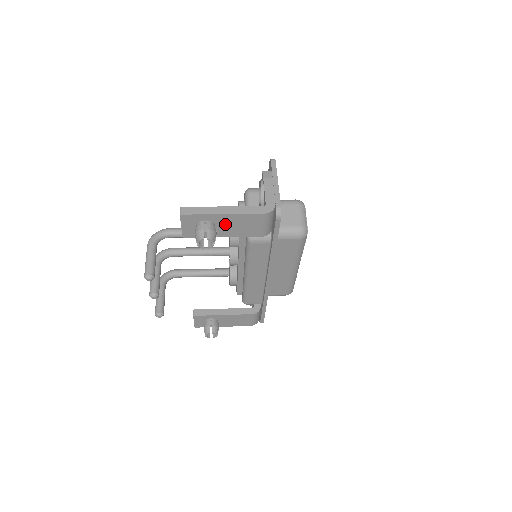
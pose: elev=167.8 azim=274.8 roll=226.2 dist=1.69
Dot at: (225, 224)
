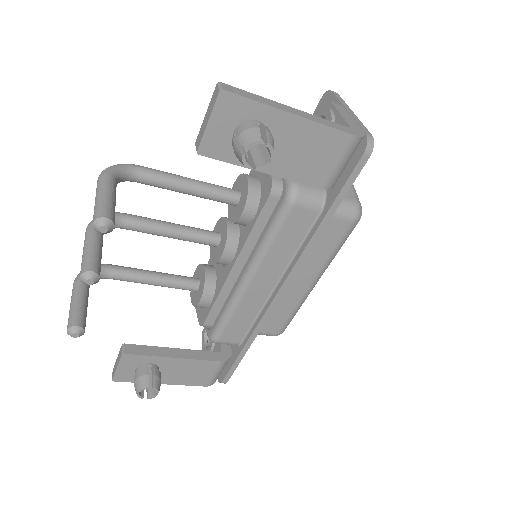
Dot at: (283, 141)
